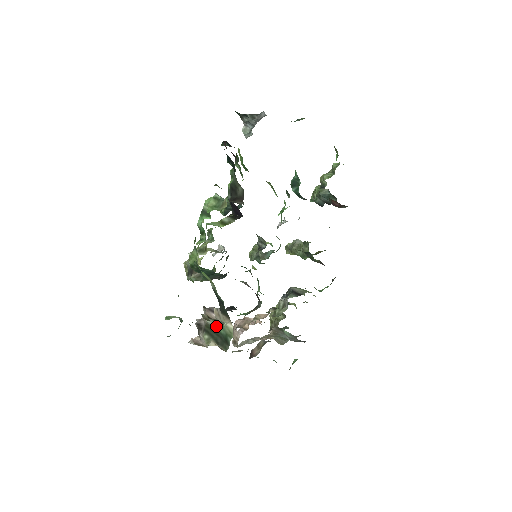
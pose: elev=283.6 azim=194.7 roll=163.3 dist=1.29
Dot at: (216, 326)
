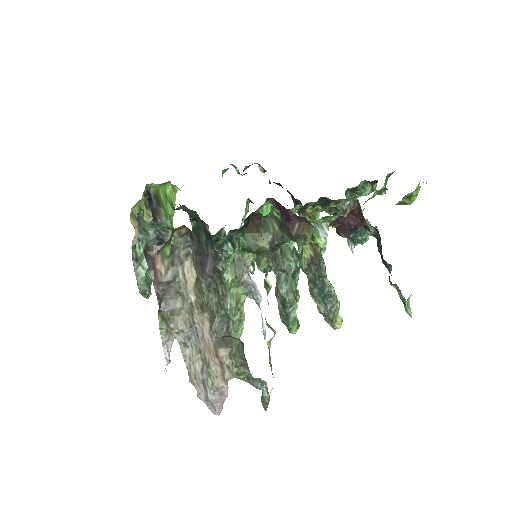
Dot at: occluded
